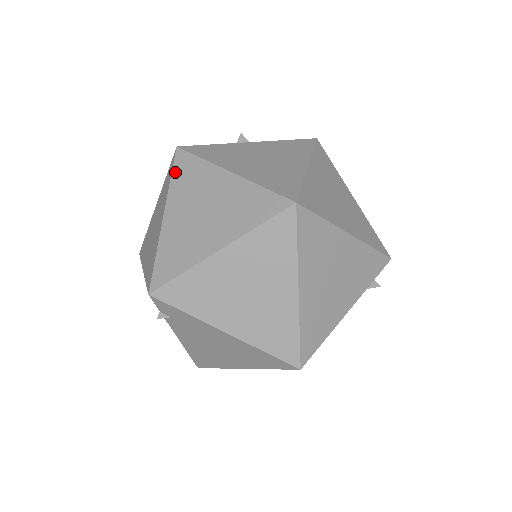
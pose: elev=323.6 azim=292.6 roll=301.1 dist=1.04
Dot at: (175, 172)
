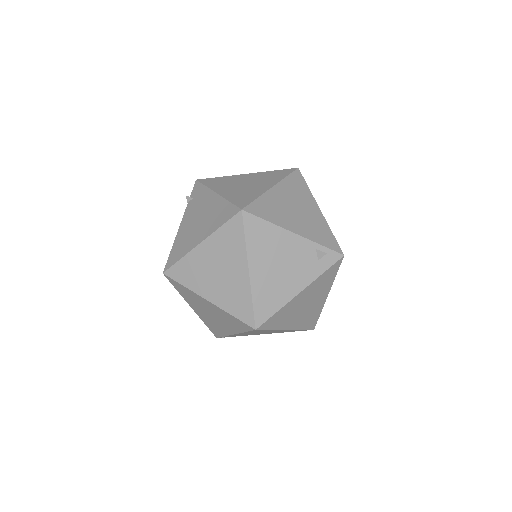
Dot at: occluded
